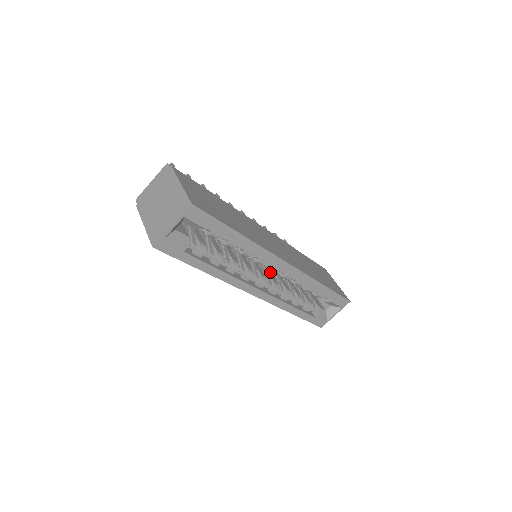
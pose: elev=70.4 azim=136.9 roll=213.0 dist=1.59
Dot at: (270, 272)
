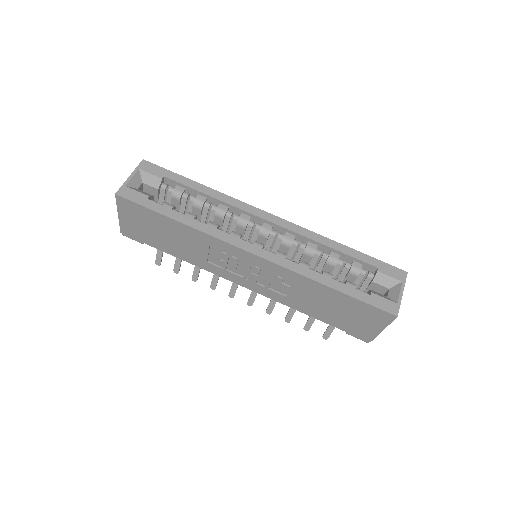
Dot at: occluded
